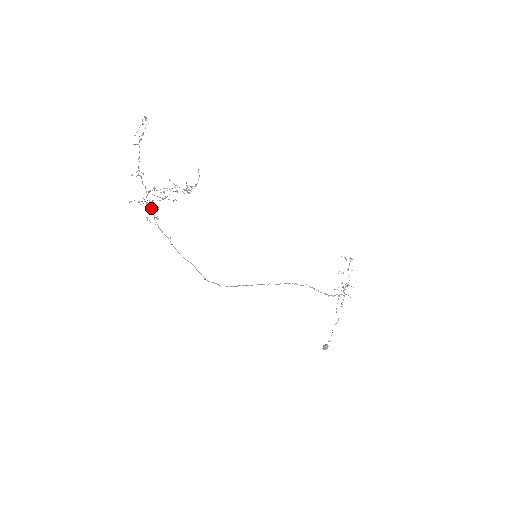
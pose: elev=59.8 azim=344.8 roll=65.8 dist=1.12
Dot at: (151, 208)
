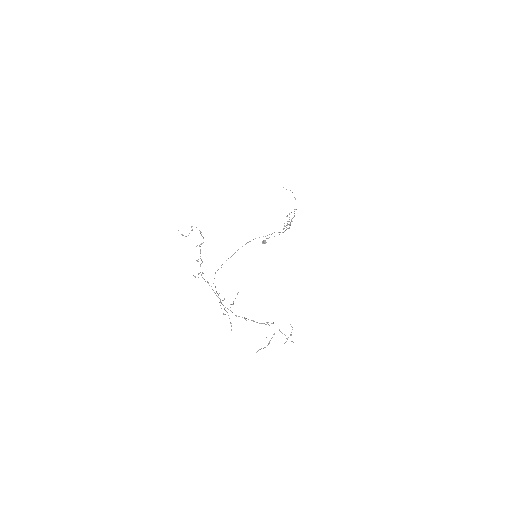
Dot at: (221, 302)
